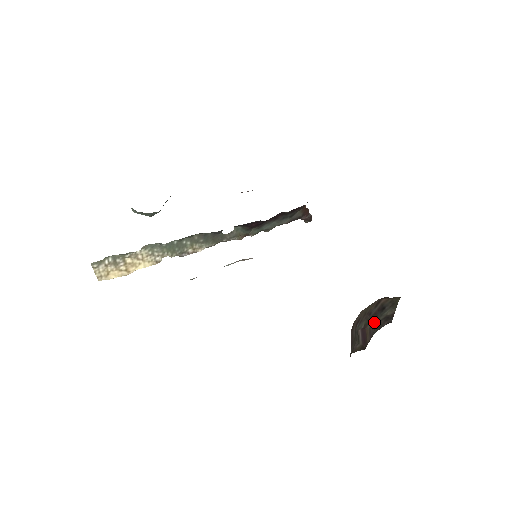
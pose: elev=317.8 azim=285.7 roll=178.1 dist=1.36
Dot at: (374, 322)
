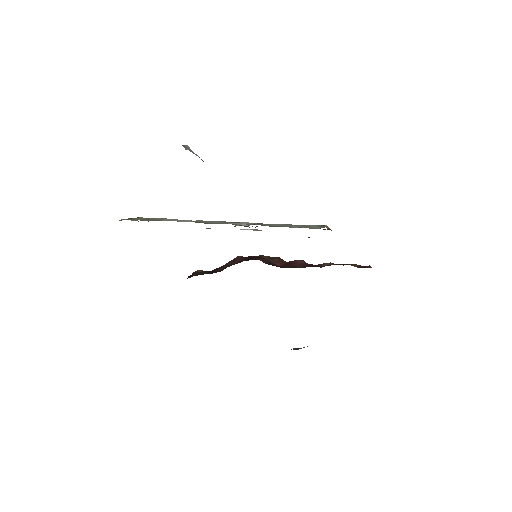
Dot at: occluded
